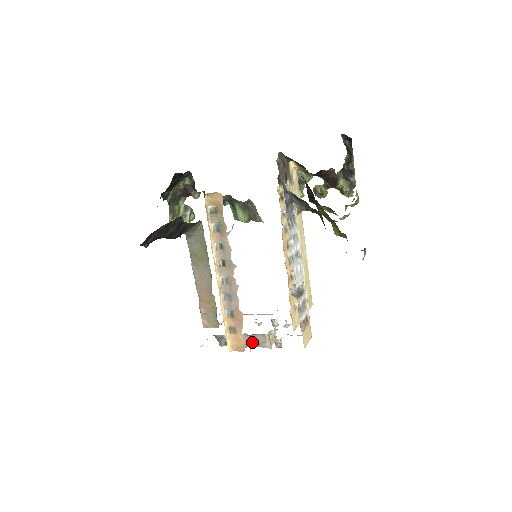
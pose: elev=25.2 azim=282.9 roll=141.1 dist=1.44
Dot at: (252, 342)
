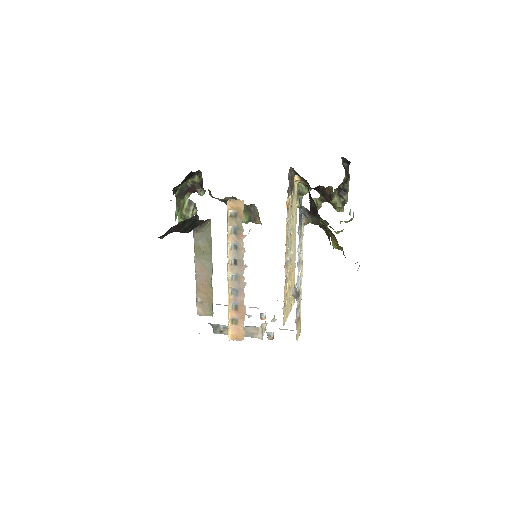
Dot at: (245, 332)
